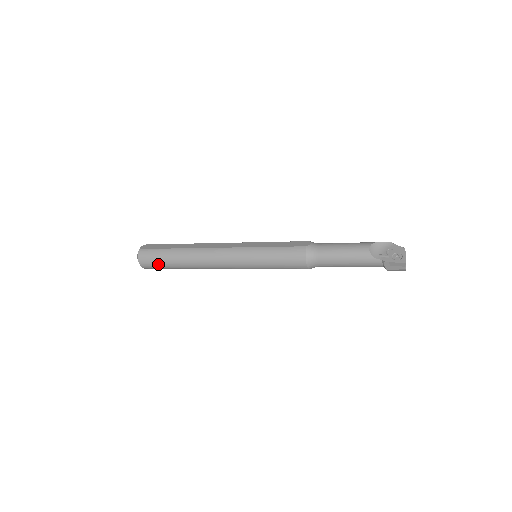
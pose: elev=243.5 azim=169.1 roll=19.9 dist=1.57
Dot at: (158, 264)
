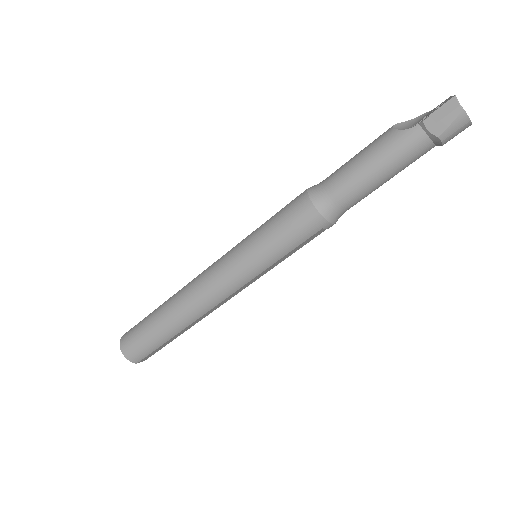
Dot at: (142, 340)
